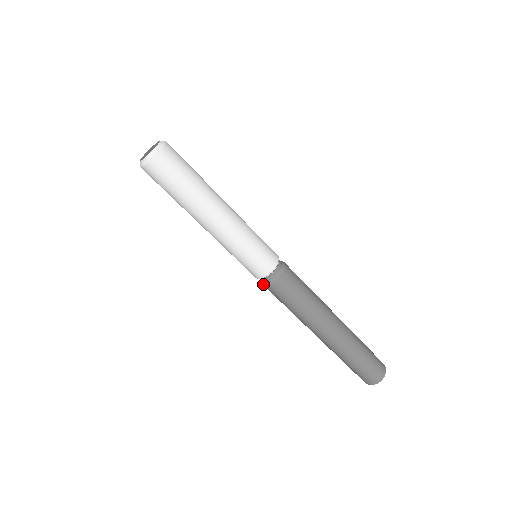
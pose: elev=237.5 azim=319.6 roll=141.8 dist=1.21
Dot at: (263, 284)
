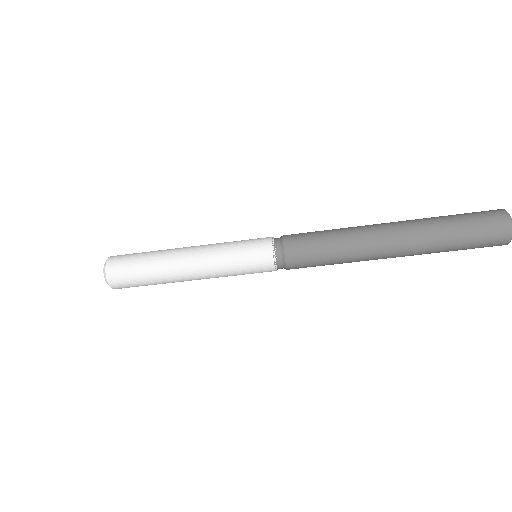
Dot at: occluded
